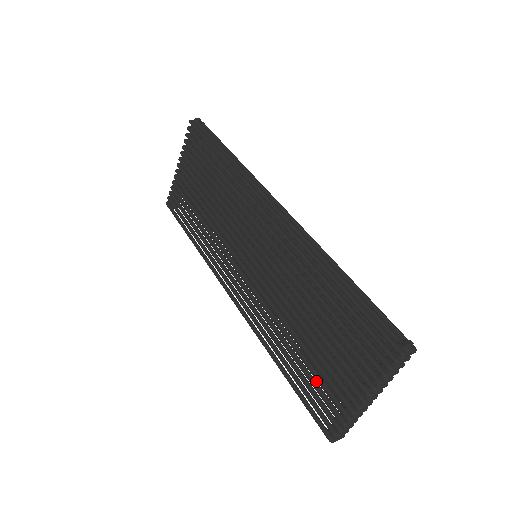
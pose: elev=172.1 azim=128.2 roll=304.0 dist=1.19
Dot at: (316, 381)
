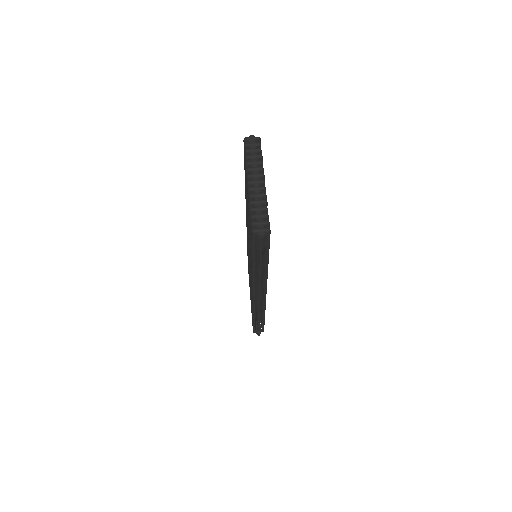
Dot at: occluded
